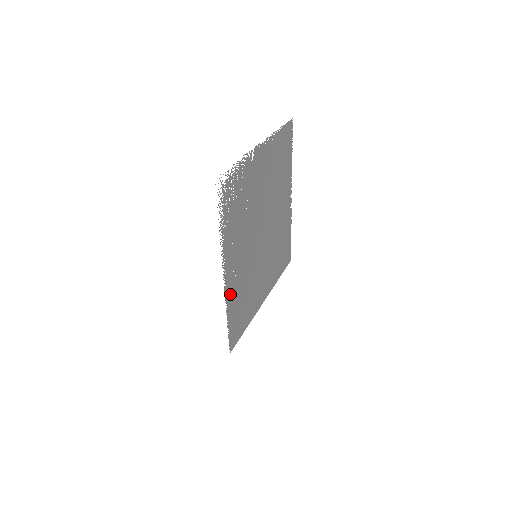
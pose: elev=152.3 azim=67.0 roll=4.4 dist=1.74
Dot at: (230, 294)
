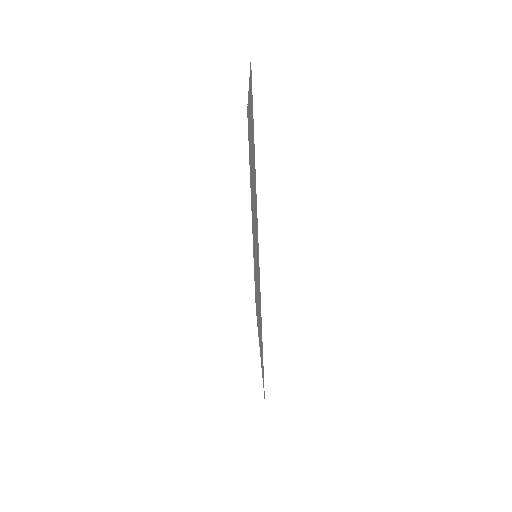
Dot at: (259, 286)
